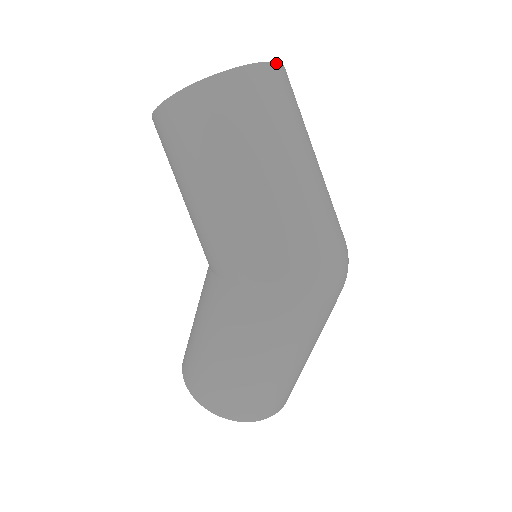
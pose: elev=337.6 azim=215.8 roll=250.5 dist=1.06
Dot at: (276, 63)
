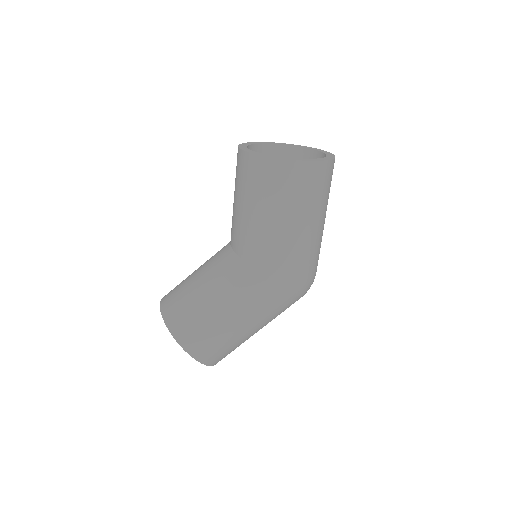
Dot at: occluded
